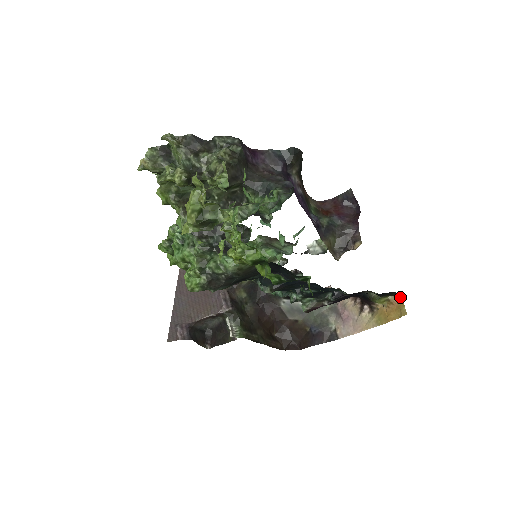
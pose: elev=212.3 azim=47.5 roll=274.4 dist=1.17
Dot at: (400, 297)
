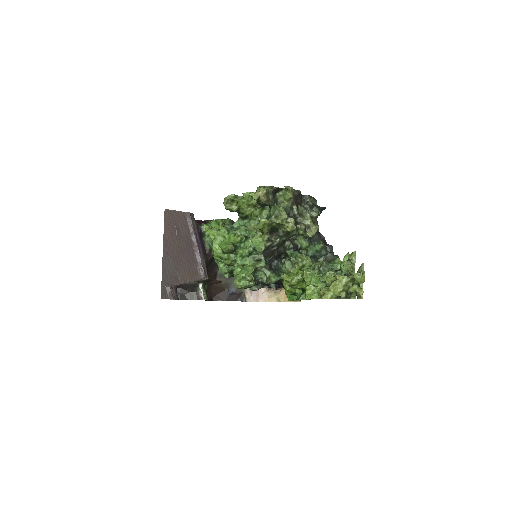
Dot at: occluded
